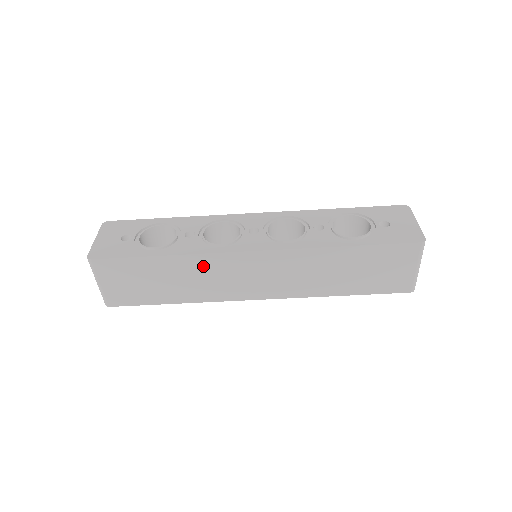
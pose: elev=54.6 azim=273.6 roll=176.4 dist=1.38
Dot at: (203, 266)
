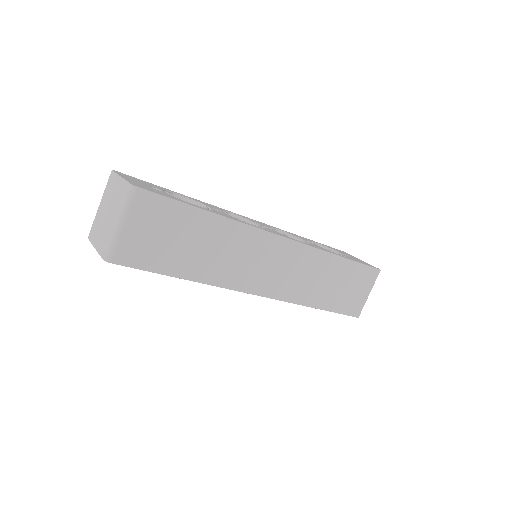
Dot at: (239, 239)
